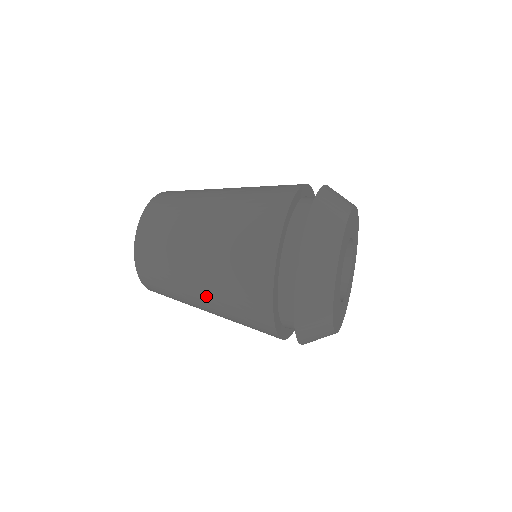
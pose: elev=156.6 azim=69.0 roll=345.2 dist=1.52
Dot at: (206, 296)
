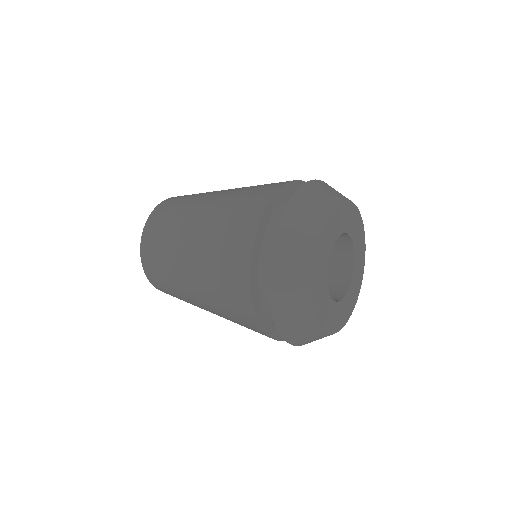
Dot at: occluded
